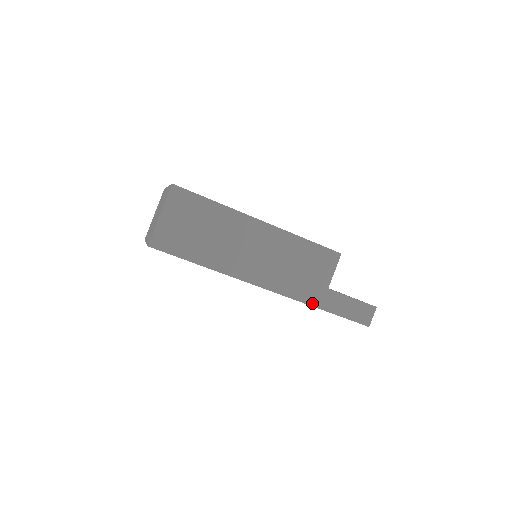
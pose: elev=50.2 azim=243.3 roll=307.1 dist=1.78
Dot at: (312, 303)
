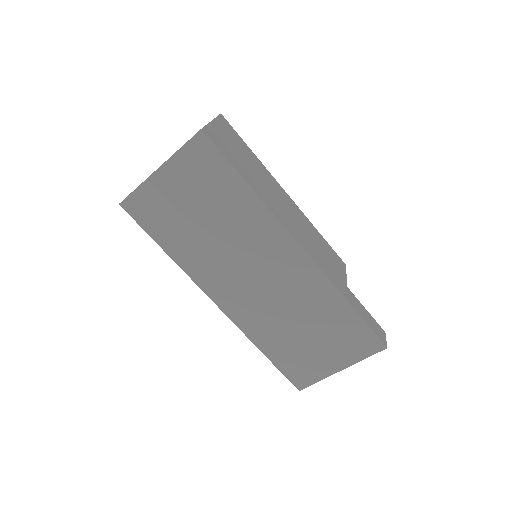
Dot at: (339, 289)
